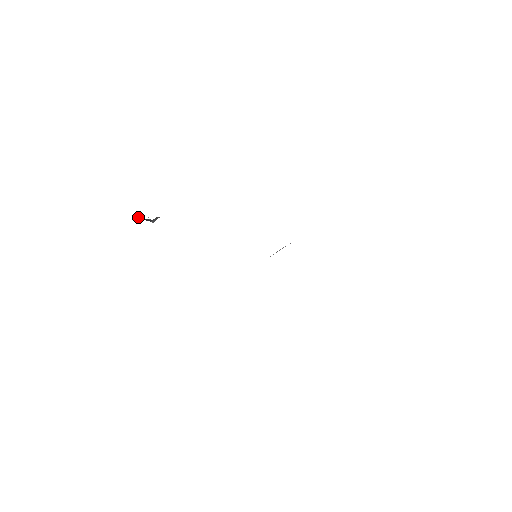
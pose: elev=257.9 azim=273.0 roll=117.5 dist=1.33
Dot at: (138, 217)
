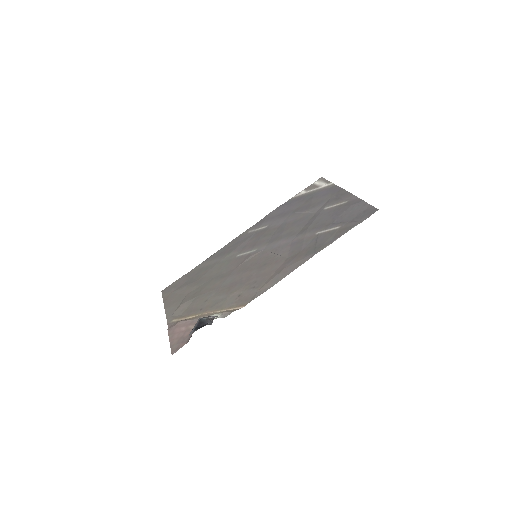
Dot at: (197, 326)
